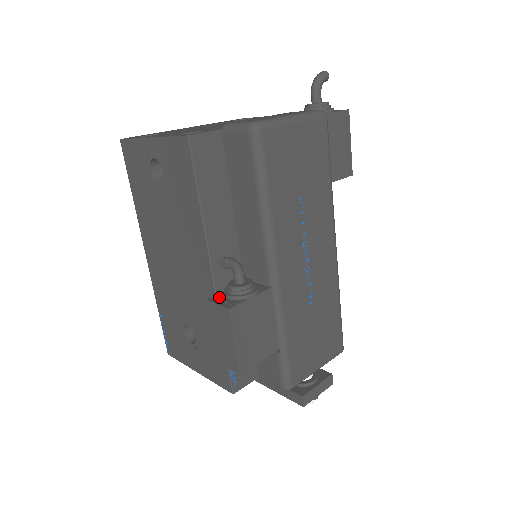
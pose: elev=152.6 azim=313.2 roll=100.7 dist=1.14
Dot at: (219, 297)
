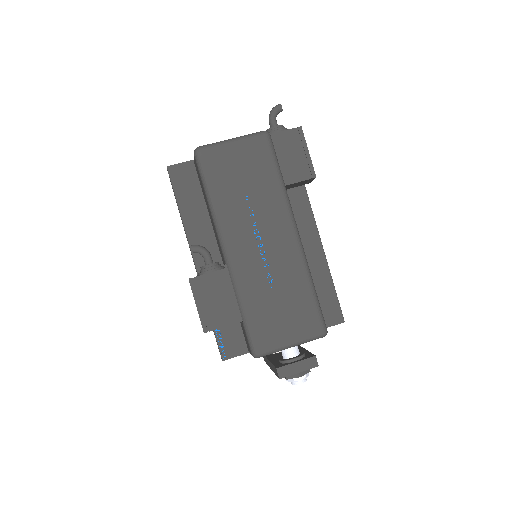
Dot at: occluded
